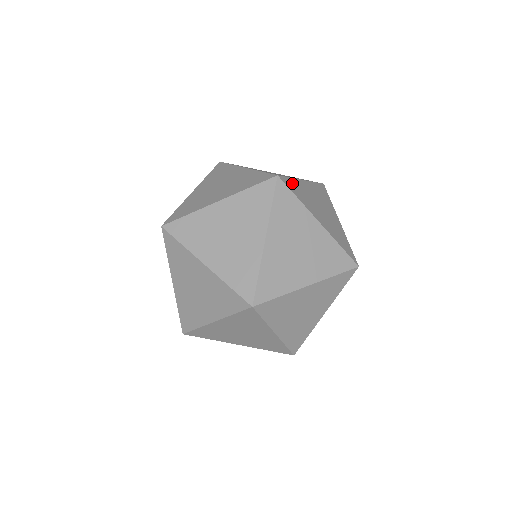
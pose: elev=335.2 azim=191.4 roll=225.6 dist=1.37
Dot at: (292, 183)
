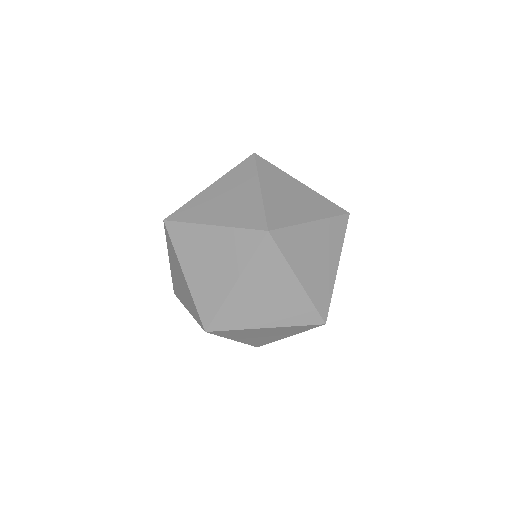
Dot at: (271, 215)
